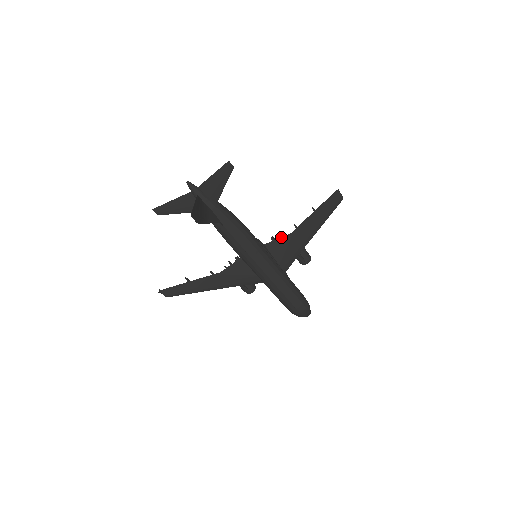
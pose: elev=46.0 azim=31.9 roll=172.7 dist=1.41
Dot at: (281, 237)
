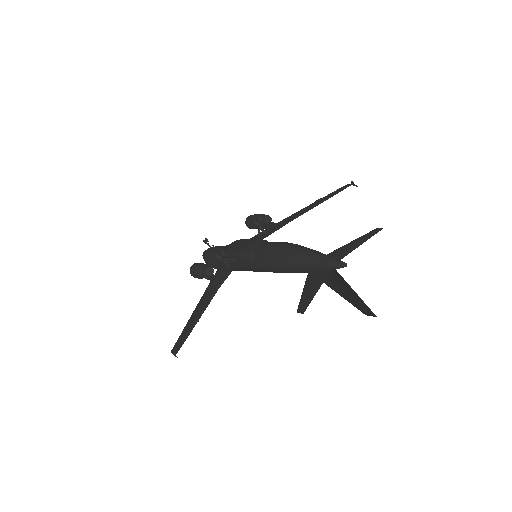
Dot at: occluded
